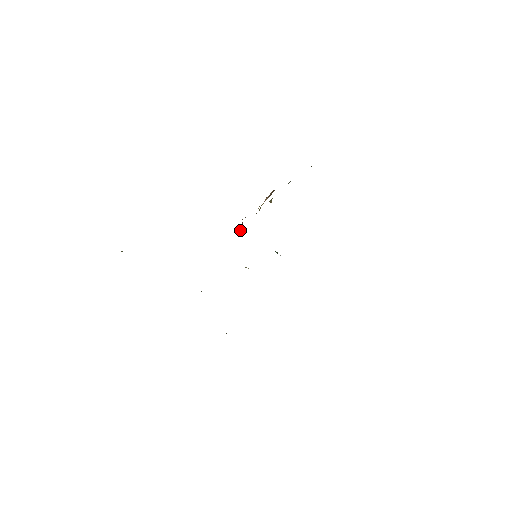
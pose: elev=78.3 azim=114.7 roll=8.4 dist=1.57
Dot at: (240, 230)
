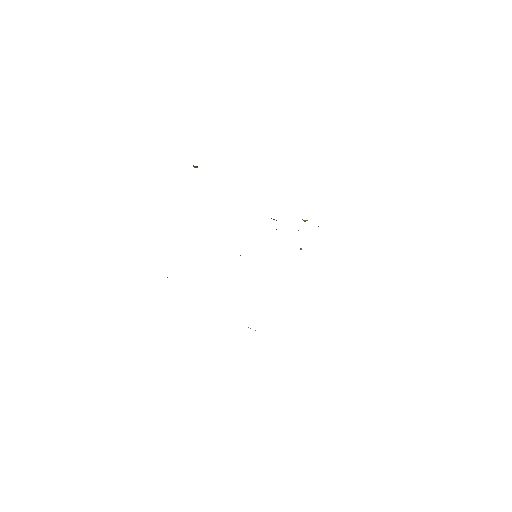
Dot at: occluded
